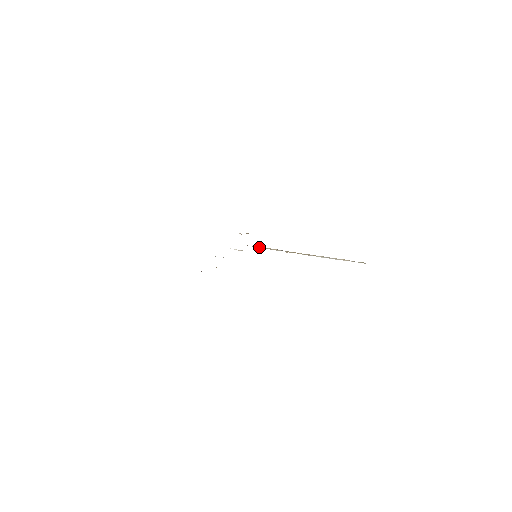
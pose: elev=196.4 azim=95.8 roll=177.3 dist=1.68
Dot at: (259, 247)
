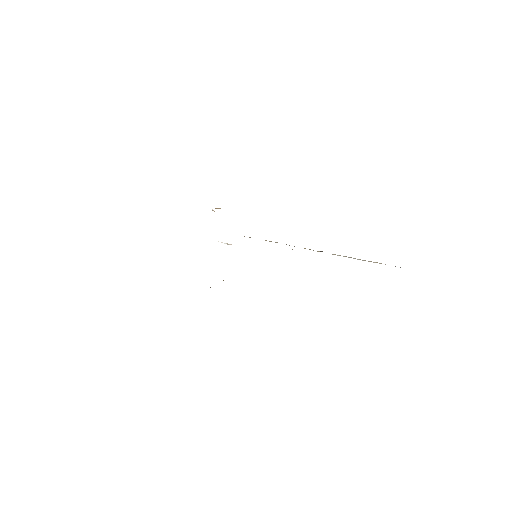
Dot at: (249, 237)
